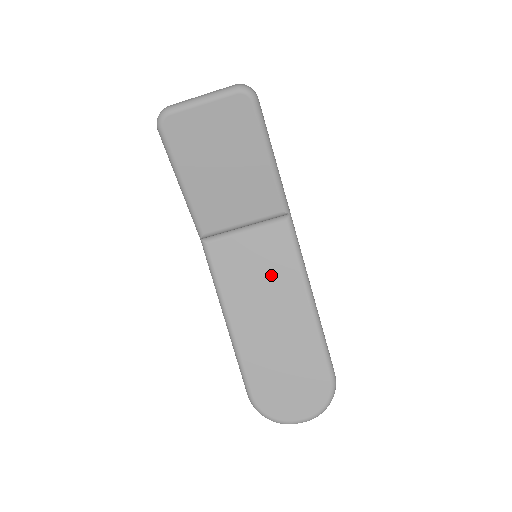
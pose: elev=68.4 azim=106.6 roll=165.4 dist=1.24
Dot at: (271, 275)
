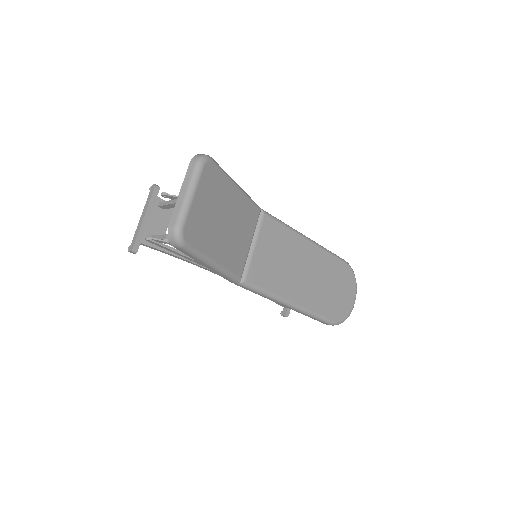
Dot at: (285, 252)
